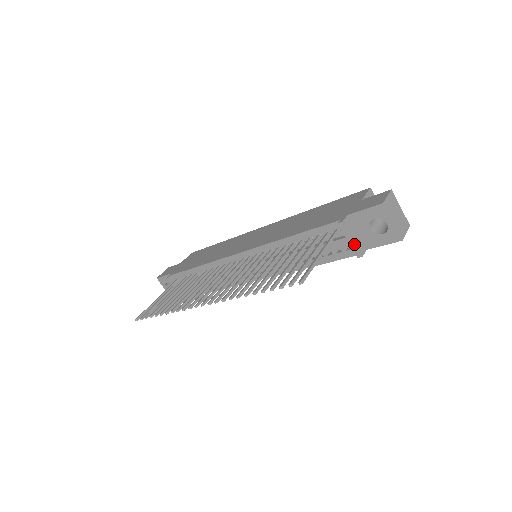
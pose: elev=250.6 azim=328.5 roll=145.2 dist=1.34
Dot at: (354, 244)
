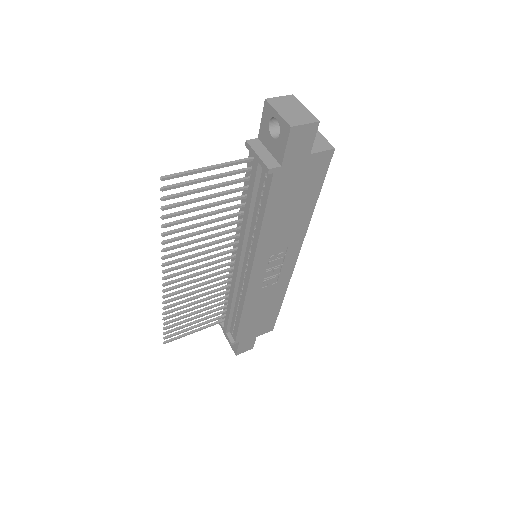
Dot at: (260, 159)
